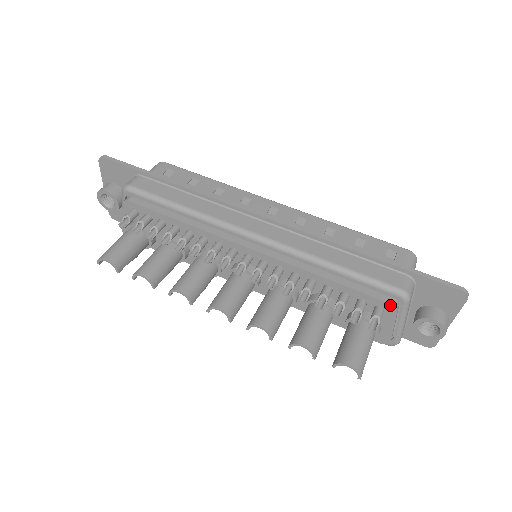
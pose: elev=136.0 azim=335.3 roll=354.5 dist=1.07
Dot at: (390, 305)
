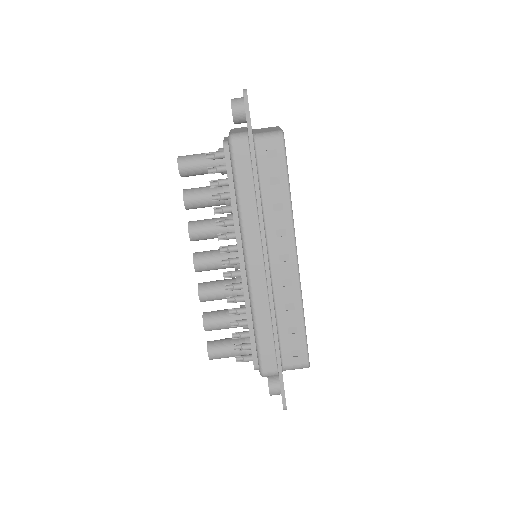
Dot at: (254, 366)
